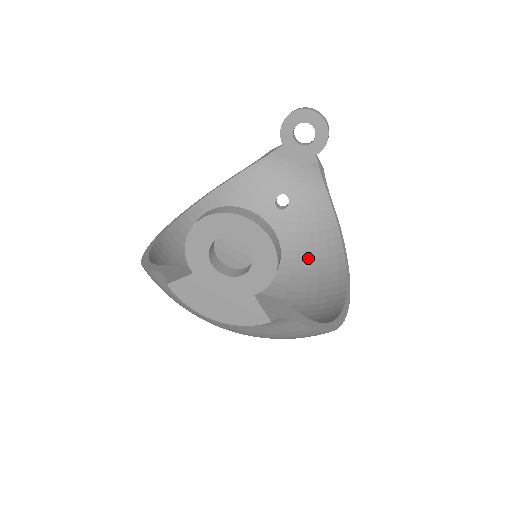
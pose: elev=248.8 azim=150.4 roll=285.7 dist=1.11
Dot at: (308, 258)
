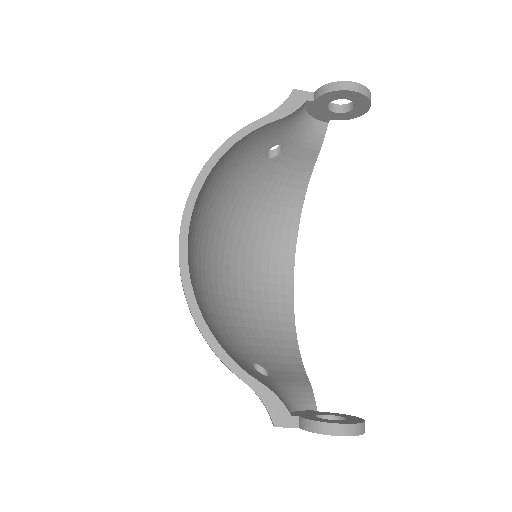
Dot at: (270, 212)
